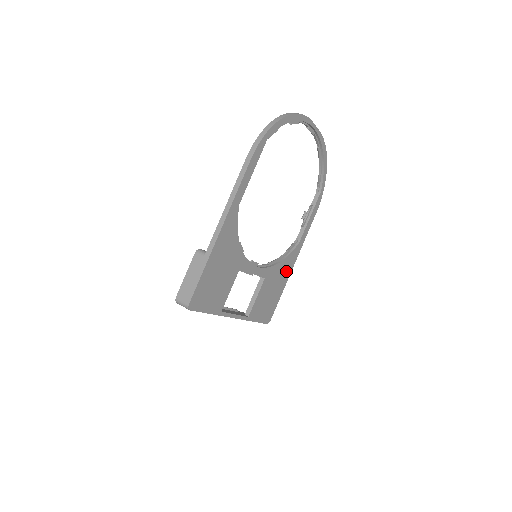
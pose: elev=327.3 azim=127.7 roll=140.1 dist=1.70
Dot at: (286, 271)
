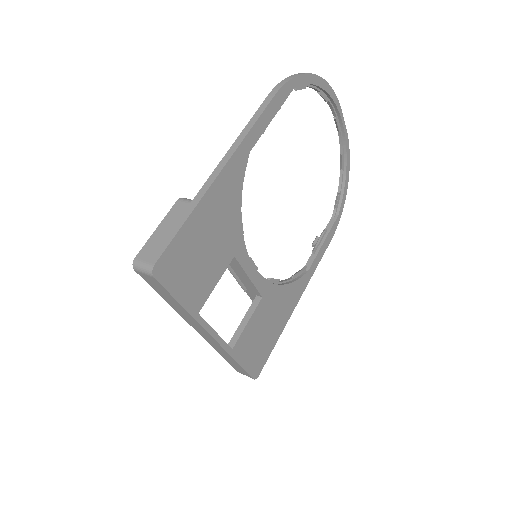
Dot at: (288, 305)
